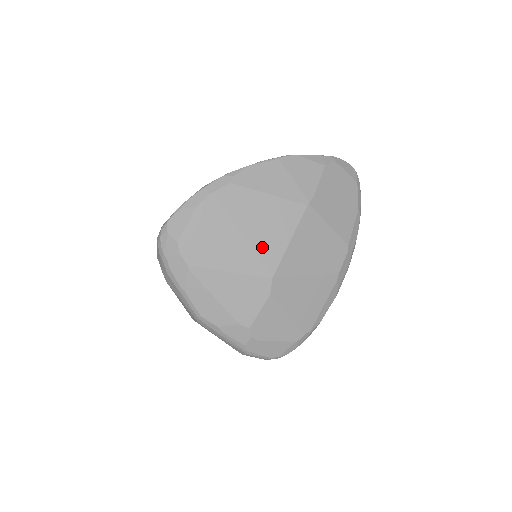
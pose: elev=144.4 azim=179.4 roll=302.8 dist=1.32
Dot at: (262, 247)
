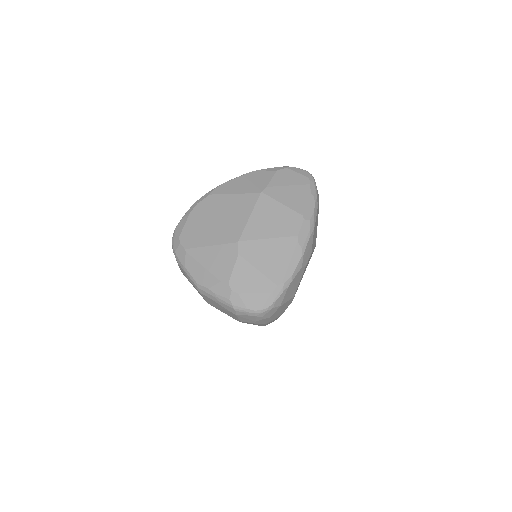
Dot at: (230, 225)
